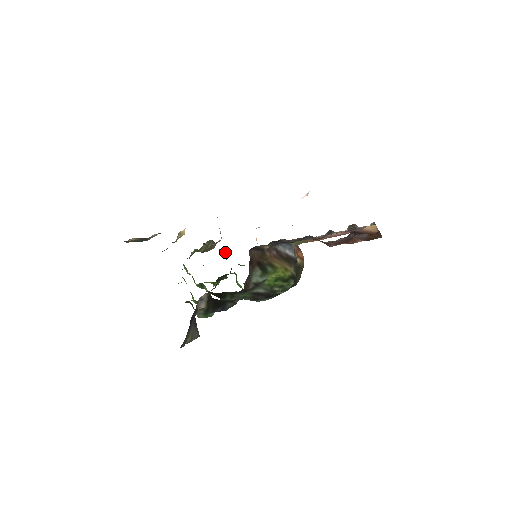
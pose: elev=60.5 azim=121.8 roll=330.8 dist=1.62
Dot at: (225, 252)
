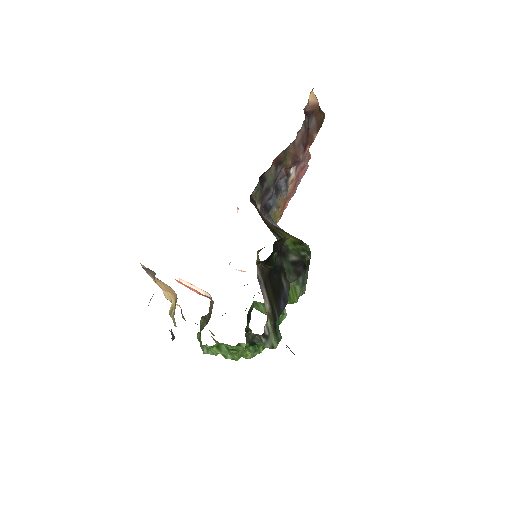
Dot at: (225, 313)
